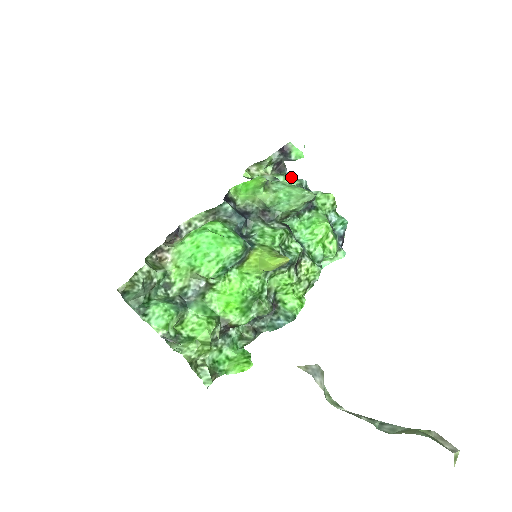
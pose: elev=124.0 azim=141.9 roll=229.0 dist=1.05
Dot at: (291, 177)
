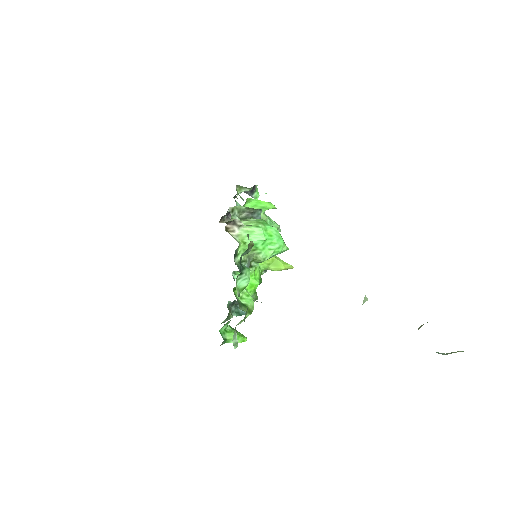
Dot at: occluded
